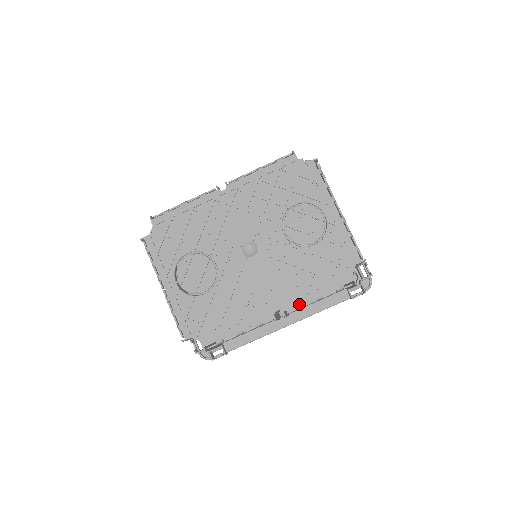
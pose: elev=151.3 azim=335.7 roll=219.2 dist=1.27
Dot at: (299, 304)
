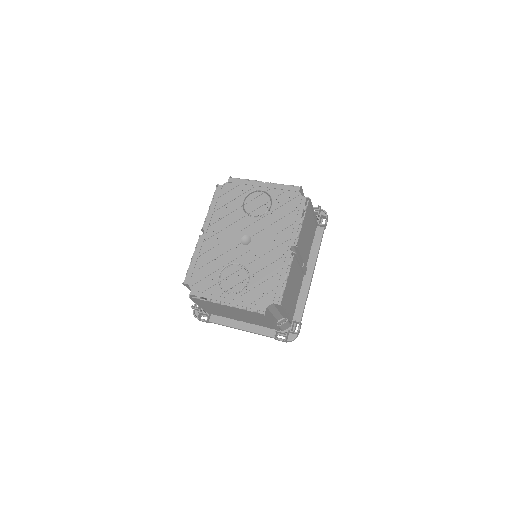
Dot at: (296, 234)
